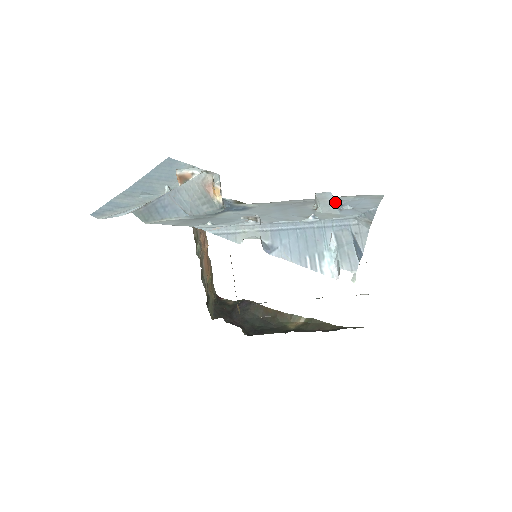
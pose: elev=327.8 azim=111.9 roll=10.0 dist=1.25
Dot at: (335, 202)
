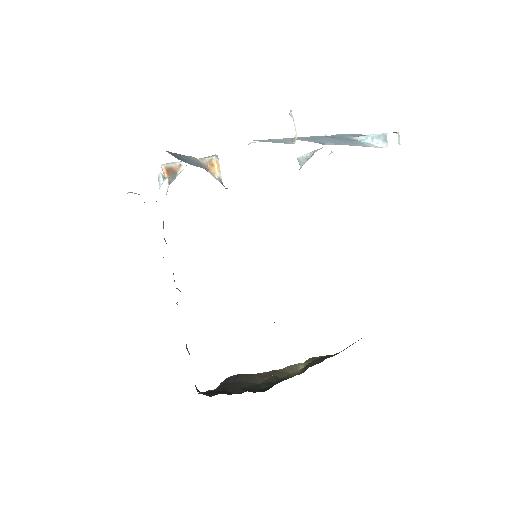
Dot at: occluded
